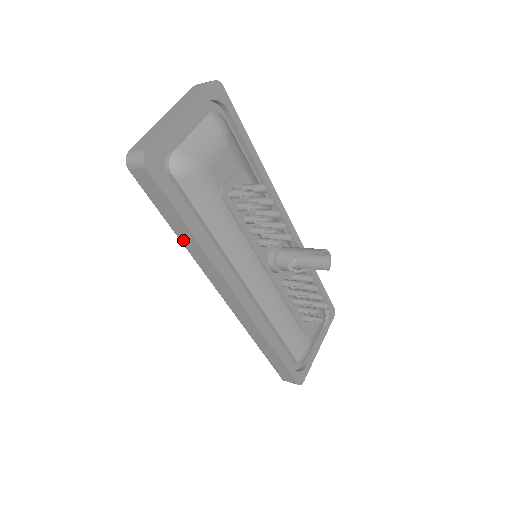
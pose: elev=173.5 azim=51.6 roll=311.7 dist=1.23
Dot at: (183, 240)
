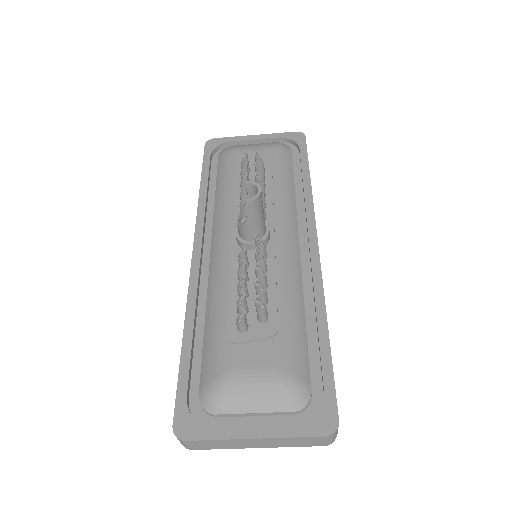
Dot at: occluded
